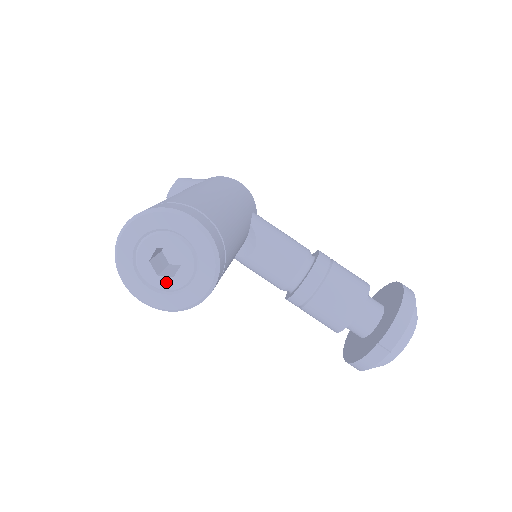
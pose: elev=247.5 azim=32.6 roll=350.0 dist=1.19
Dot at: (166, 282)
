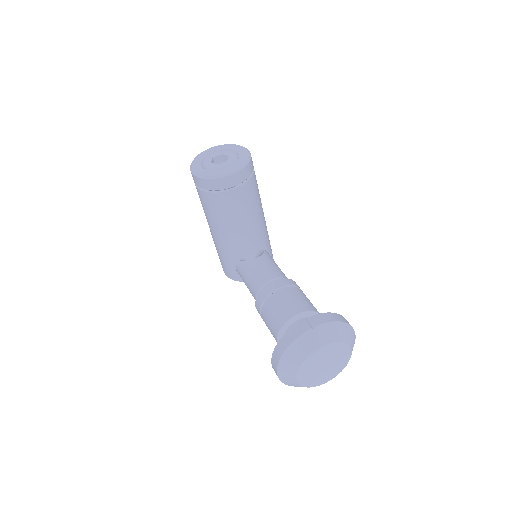
Dot at: (213, 166)
